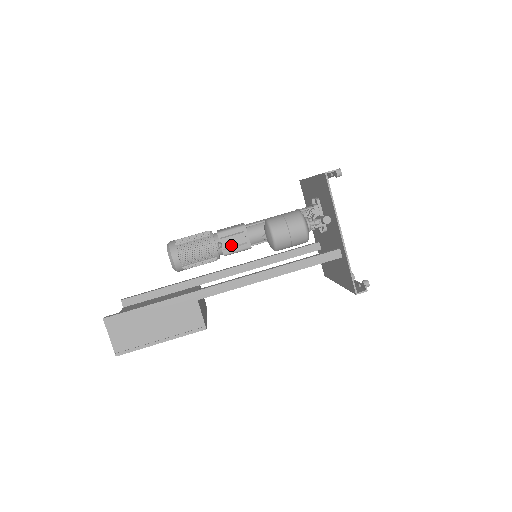
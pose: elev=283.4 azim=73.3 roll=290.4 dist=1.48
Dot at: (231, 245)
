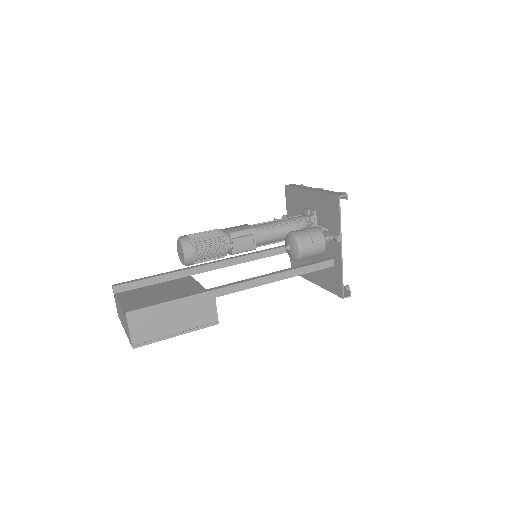
Dot at: (240, 245)
